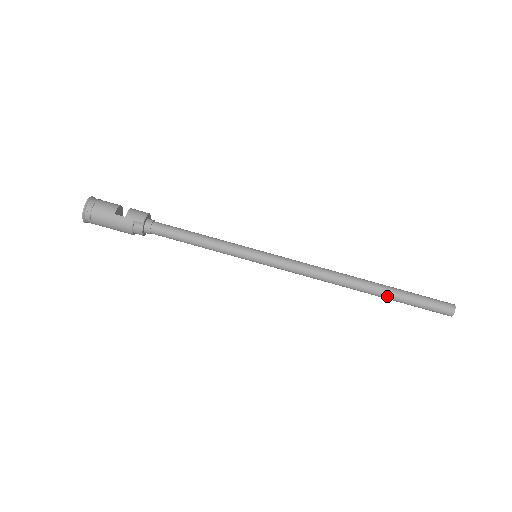
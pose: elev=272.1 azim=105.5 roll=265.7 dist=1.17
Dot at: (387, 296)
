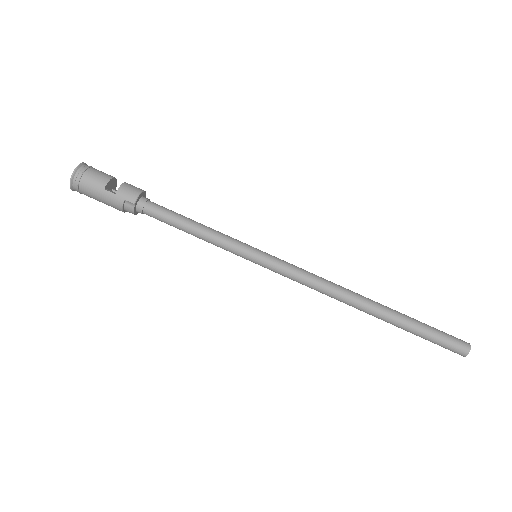
Dot at: (395, 324)
